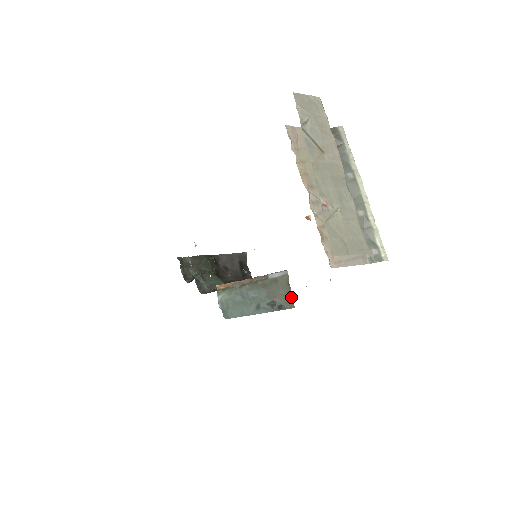
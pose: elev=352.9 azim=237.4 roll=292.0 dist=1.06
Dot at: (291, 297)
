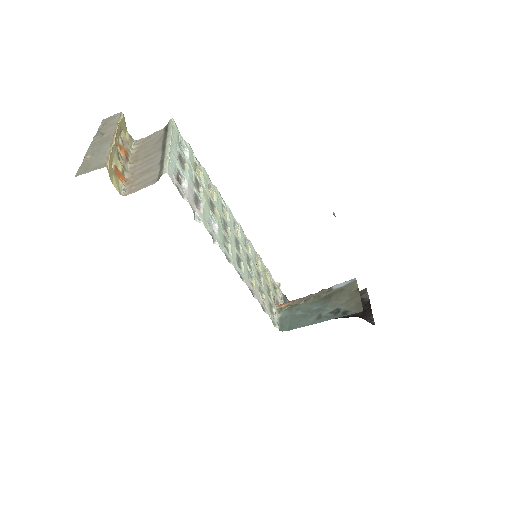
Dot at: (359, 301)
